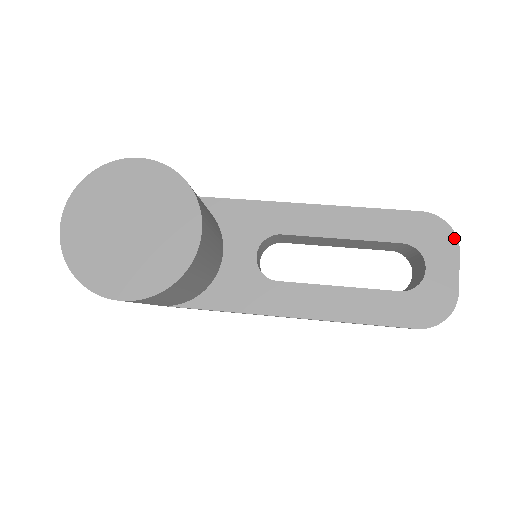
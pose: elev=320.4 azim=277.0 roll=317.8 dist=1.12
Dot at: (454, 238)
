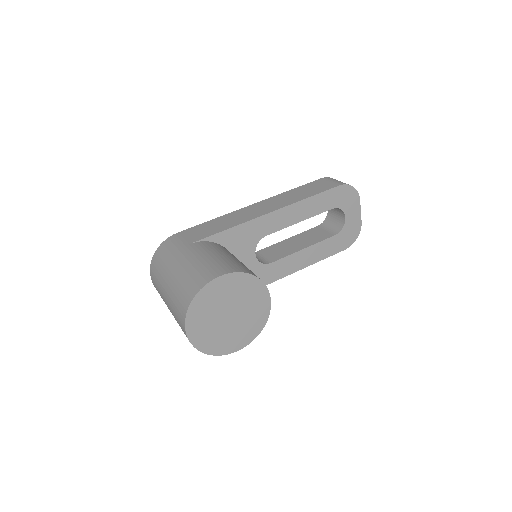
Dot at: (357, 194)
